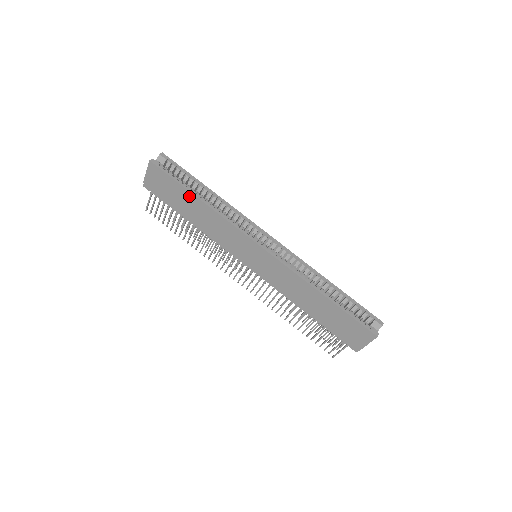
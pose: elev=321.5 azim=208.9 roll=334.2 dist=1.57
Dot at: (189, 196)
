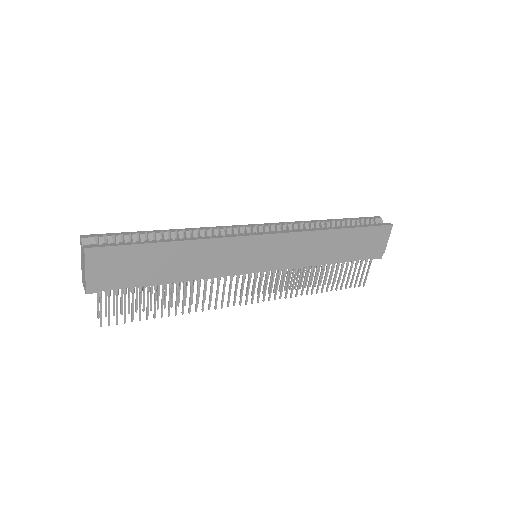
Dot at: (160, 249)
